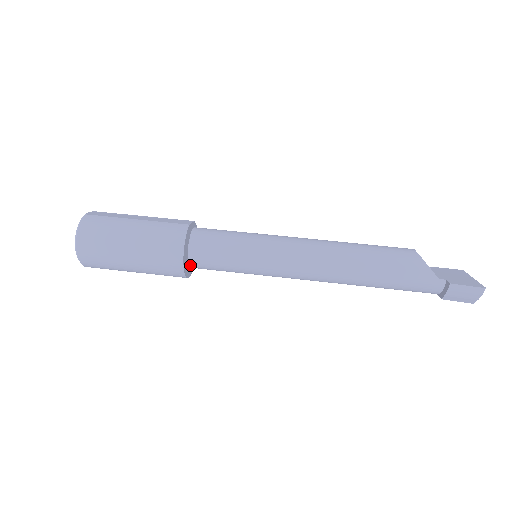
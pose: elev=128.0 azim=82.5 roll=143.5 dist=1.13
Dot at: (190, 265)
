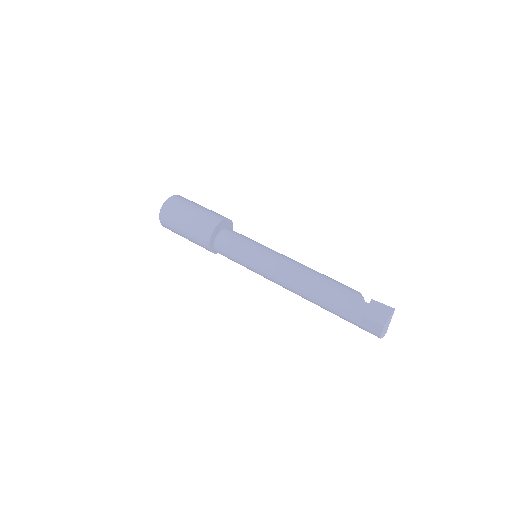
Dot at: (216, 239)
